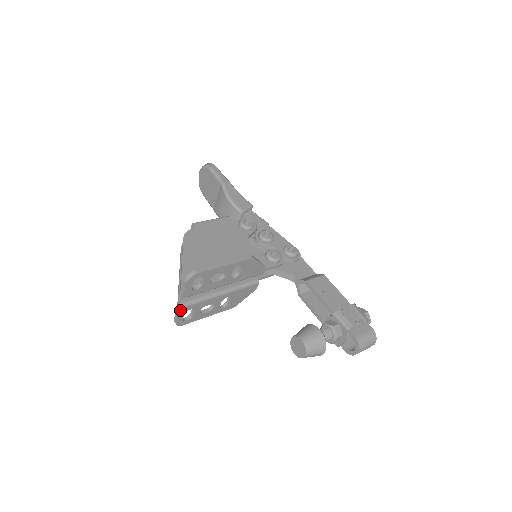
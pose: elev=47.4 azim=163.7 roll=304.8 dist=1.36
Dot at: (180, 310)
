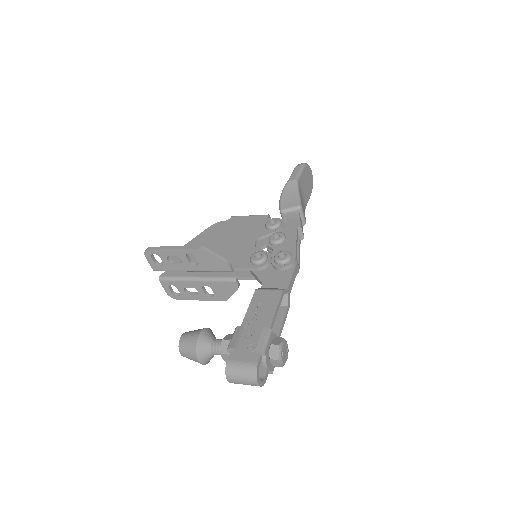
Dot at: (161, 282)
